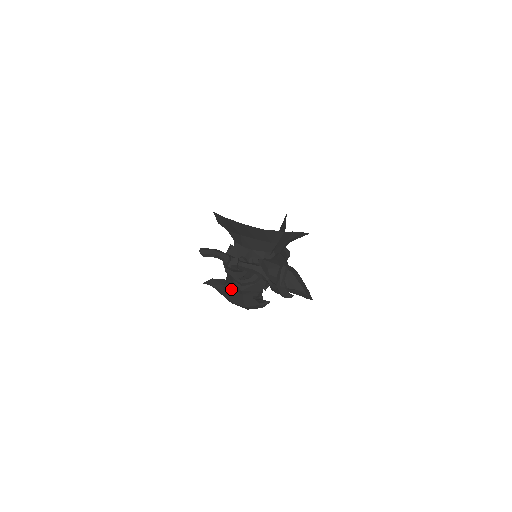
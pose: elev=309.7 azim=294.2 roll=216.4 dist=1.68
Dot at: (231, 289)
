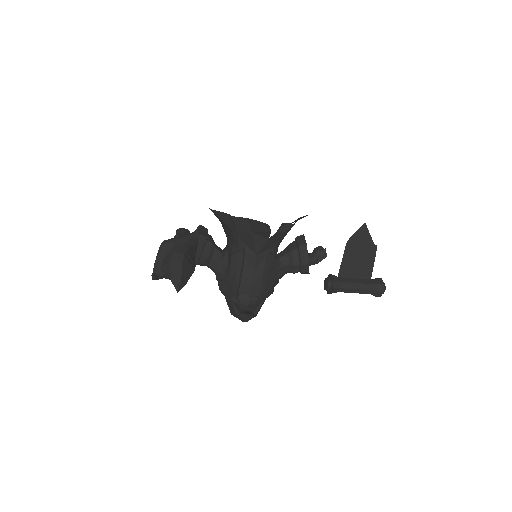
Dot at: occluded
